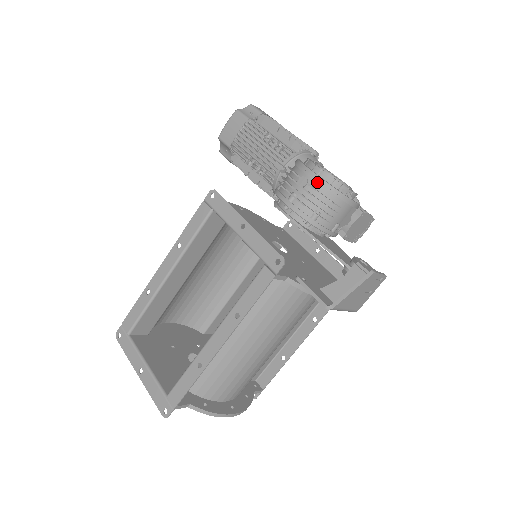
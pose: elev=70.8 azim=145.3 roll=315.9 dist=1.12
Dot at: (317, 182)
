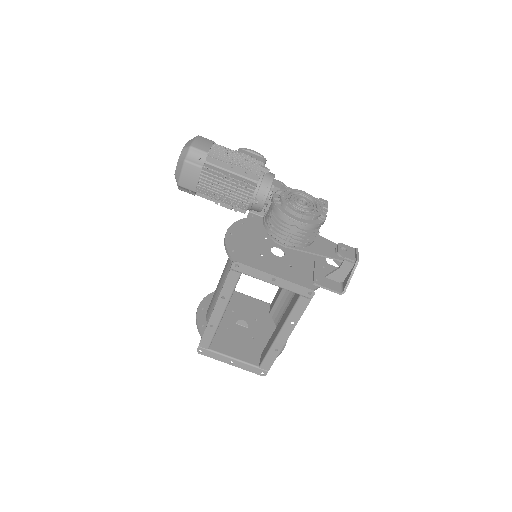
Dot at: (305, 227)
